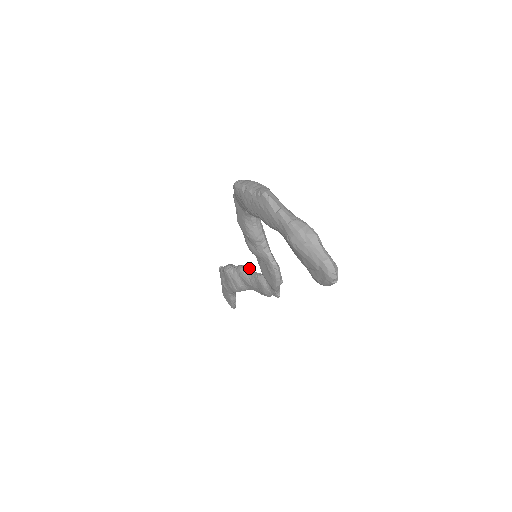
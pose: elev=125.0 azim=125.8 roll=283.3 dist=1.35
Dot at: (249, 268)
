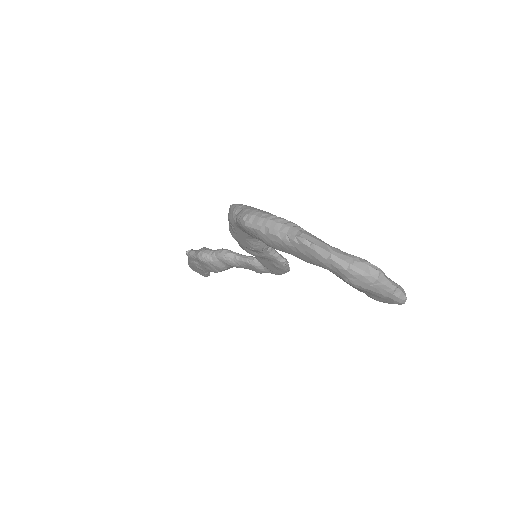
Dot at: (232, 252)
